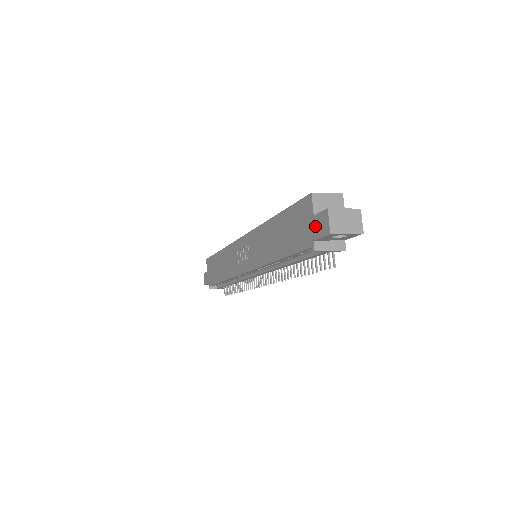
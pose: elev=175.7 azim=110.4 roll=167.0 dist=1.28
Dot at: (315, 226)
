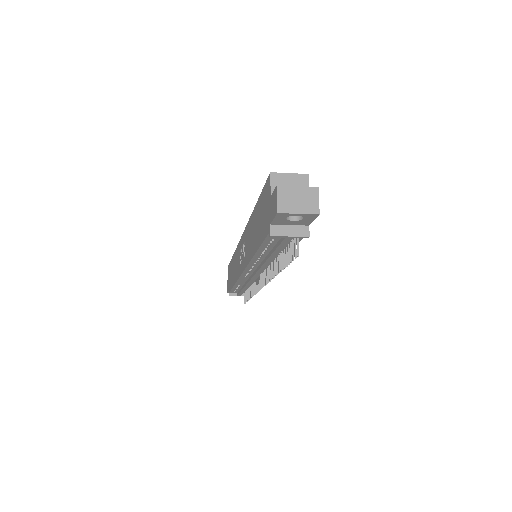
Dot at: (271, 208)
